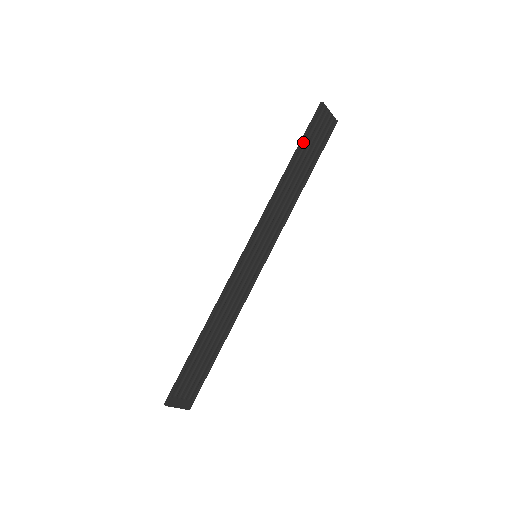
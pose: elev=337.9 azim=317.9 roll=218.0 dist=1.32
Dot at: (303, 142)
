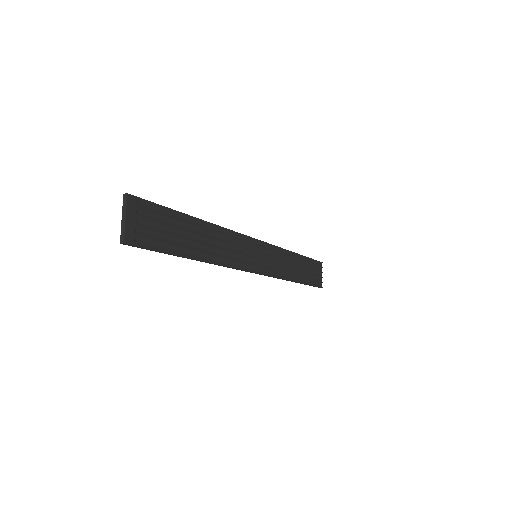
Dot at: (307, 259)
